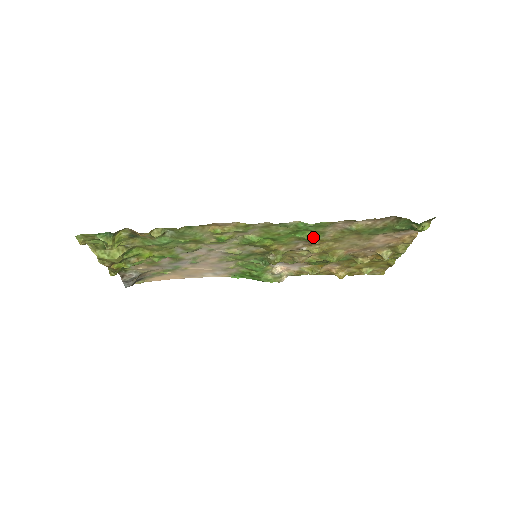
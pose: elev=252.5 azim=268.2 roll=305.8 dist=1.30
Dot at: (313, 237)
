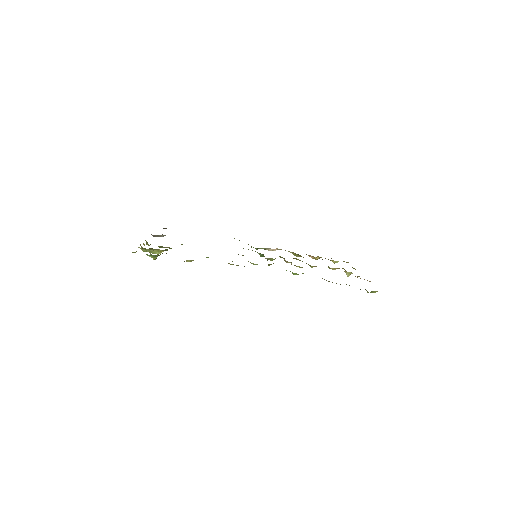
Dot at: (298, 274)
